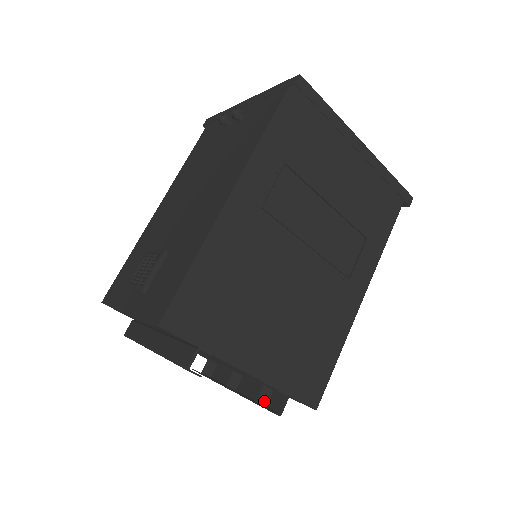
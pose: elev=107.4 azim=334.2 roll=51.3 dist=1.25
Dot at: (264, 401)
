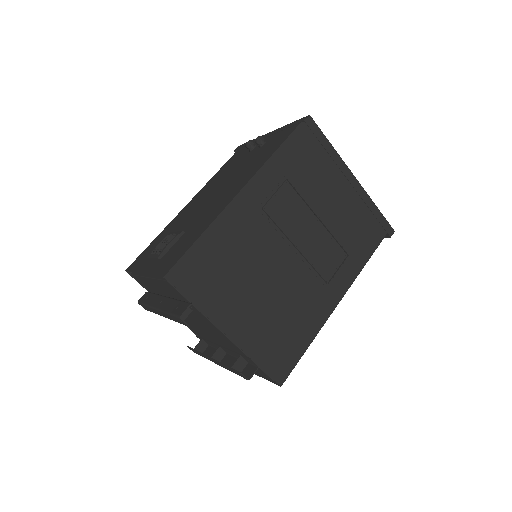
Dot at: (239, 369)
